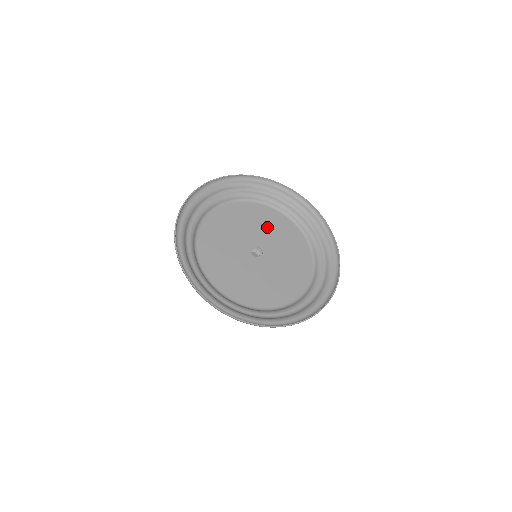
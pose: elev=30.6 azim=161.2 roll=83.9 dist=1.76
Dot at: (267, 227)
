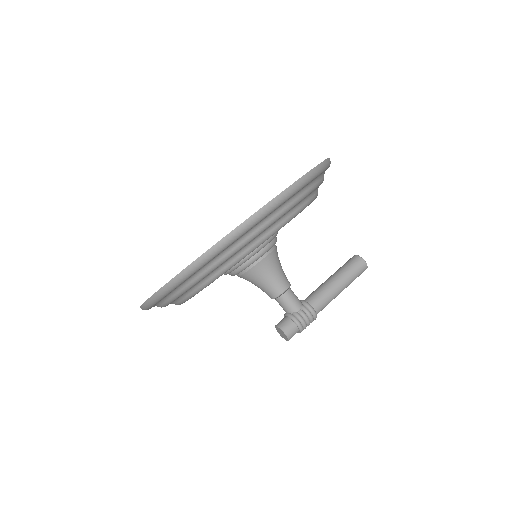
Dot at: occluded
